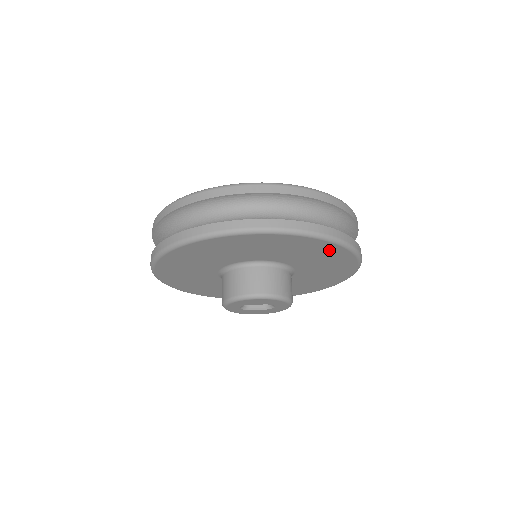
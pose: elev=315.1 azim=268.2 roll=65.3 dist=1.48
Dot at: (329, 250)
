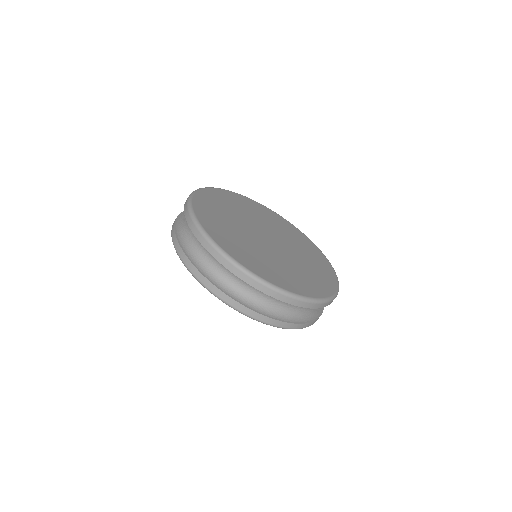
Dot at: occluded
